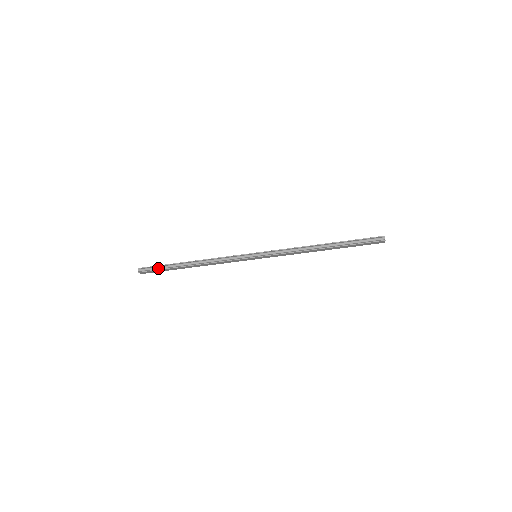
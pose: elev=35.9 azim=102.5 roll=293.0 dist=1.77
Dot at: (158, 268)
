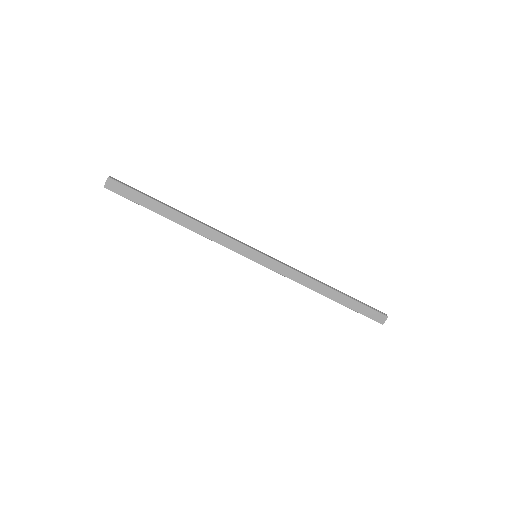
Dot at: (137, 191)
